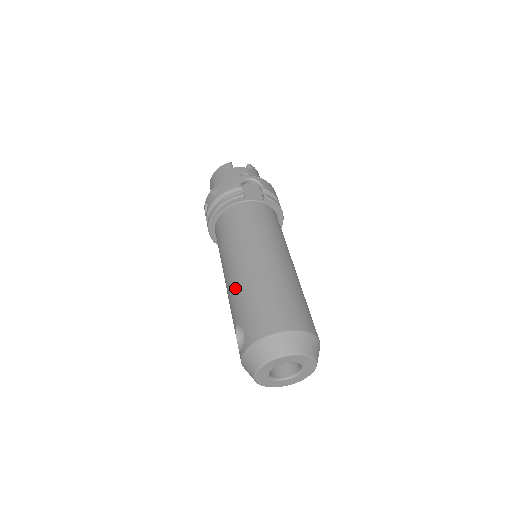
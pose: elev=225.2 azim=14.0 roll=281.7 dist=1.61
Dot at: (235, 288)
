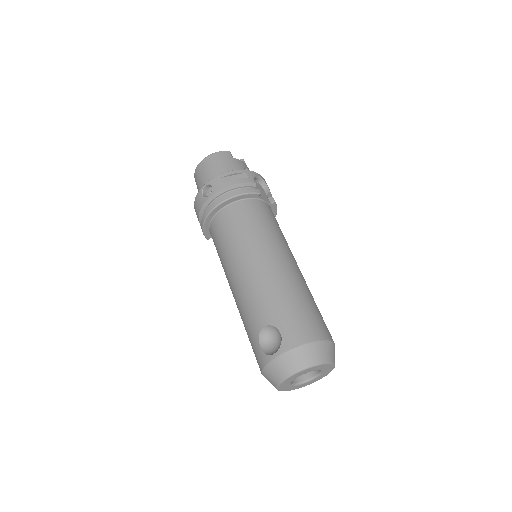
Dot at: (263, 287)
